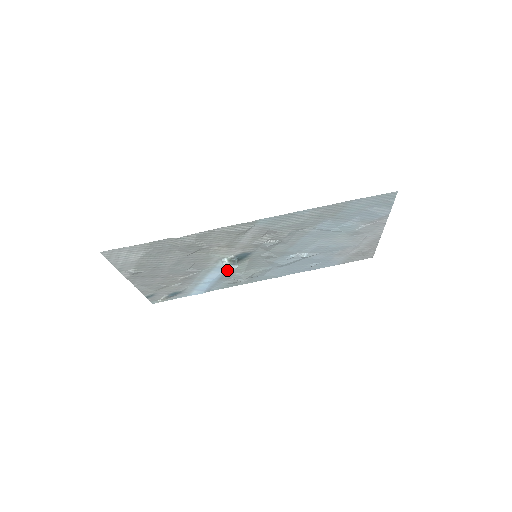
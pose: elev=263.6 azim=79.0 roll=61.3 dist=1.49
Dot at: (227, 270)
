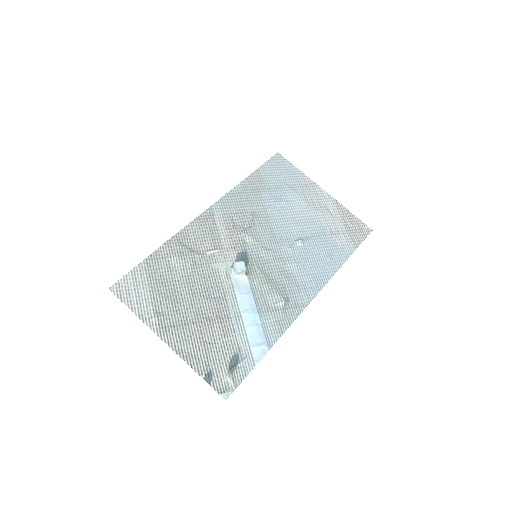
Dot at: (239, 272)
